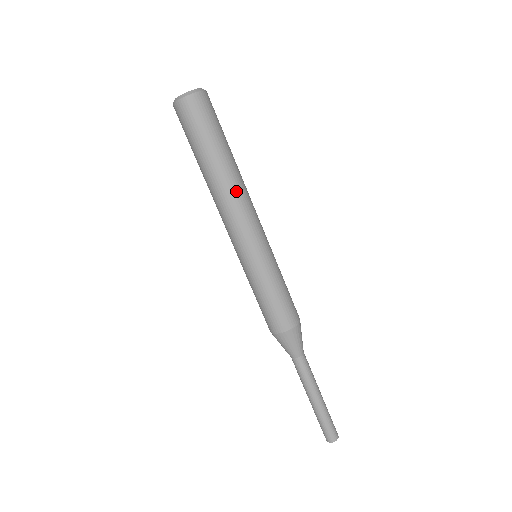
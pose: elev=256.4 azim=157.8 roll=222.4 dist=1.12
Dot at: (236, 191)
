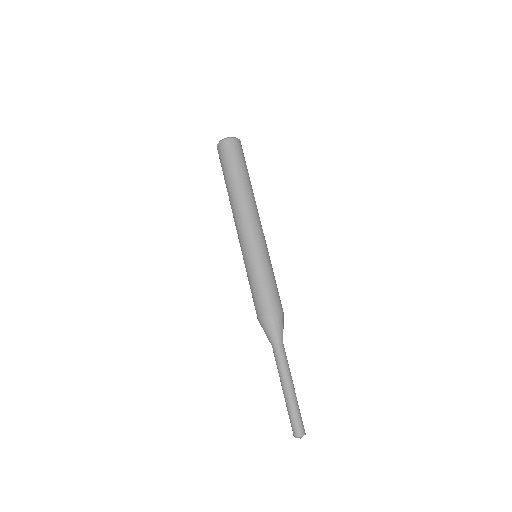
Dot at: (244, 203)
